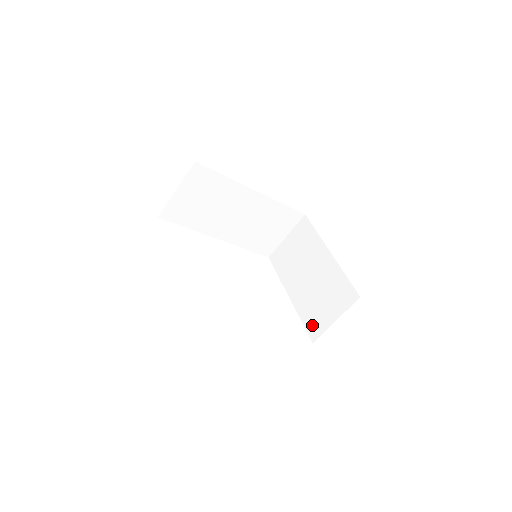
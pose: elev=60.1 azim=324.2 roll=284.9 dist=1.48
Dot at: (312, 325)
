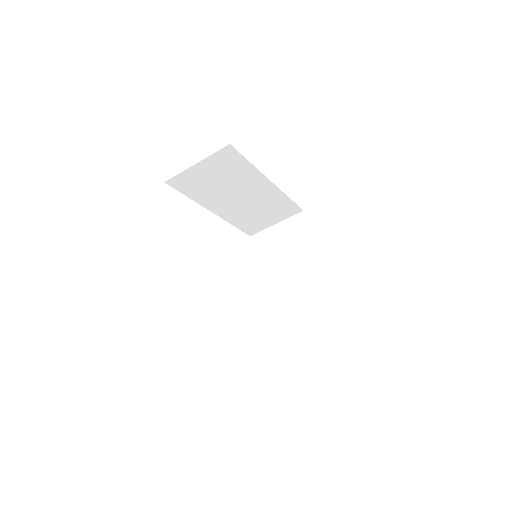
Dot at: (281, 327)
